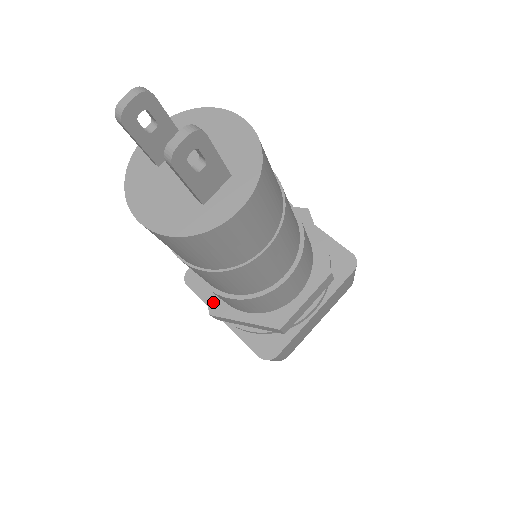
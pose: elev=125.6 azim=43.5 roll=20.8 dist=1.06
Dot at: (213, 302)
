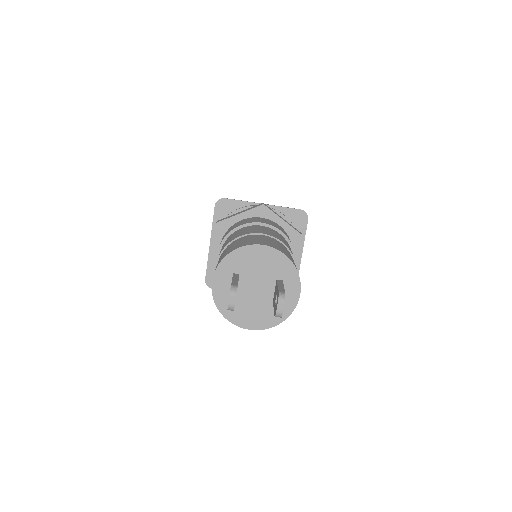
Dot at: occluded
